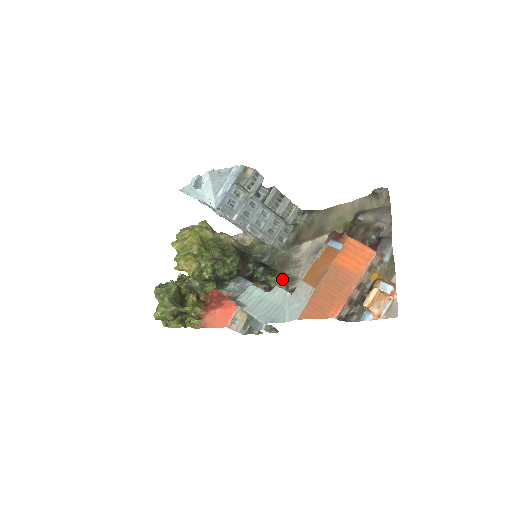
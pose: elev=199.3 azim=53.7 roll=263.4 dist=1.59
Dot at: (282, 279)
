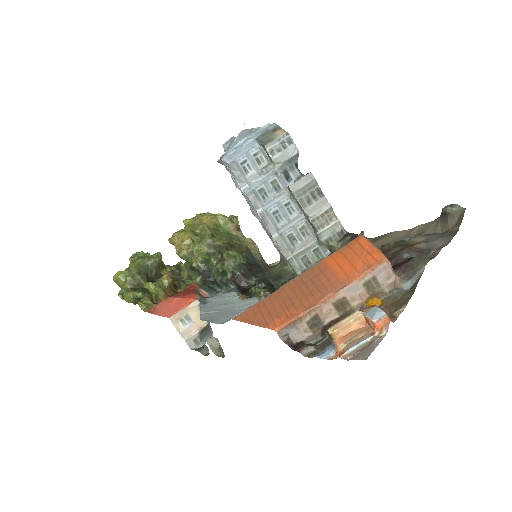
Dot at: occluded
